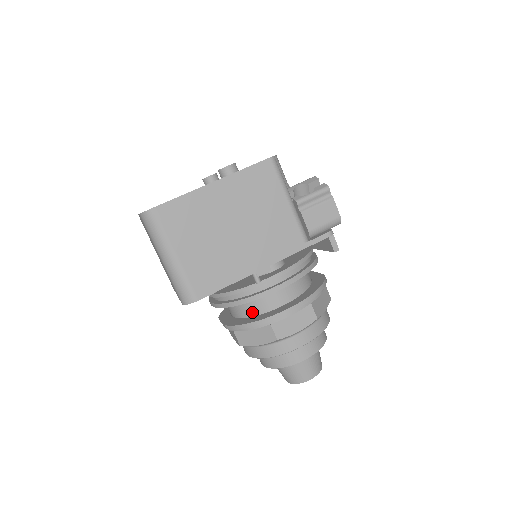
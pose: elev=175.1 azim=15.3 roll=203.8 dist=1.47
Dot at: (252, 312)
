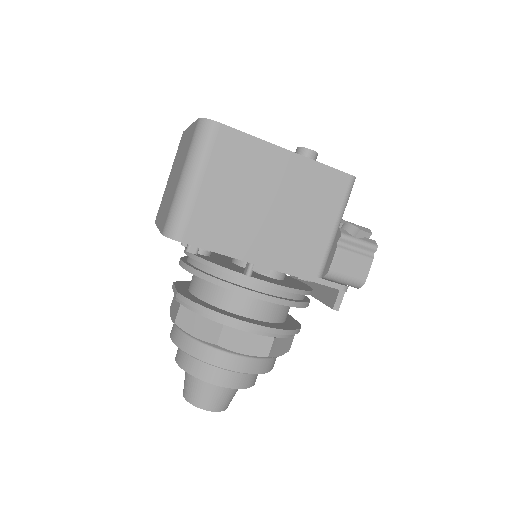
Dot at: (214, 300)
